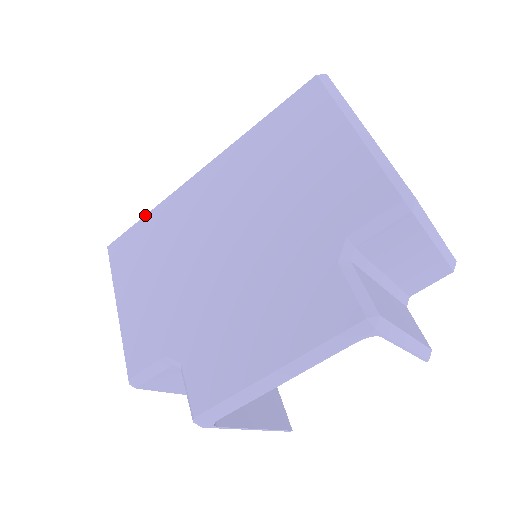
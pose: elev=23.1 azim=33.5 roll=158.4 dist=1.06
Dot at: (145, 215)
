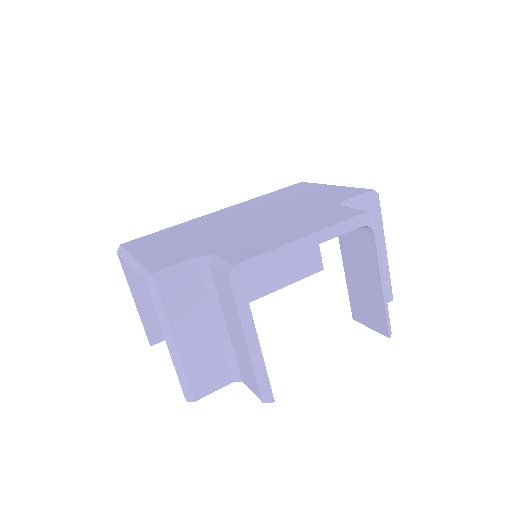
Dot at: (165, 229)
